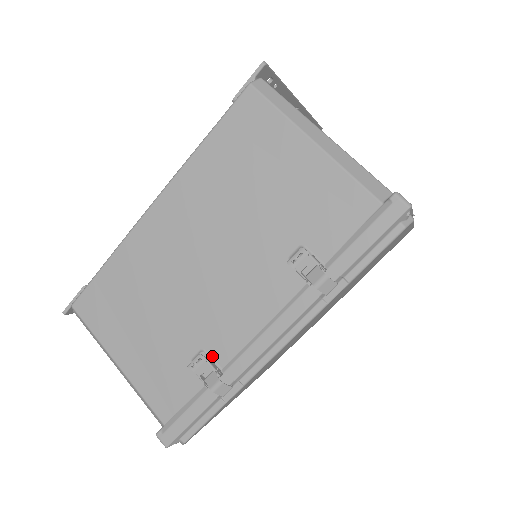
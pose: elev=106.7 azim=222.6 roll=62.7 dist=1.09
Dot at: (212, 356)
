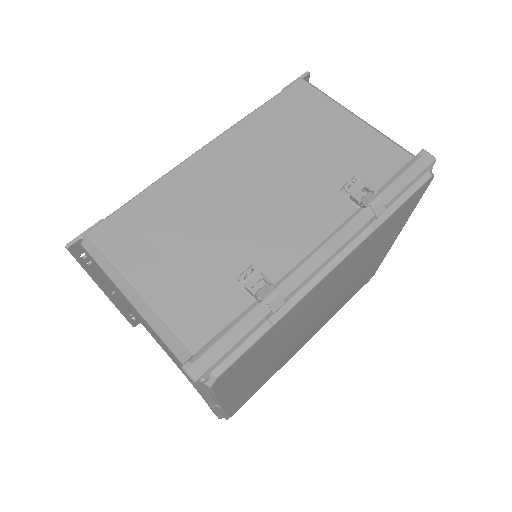
Dot at: (261, 274)
